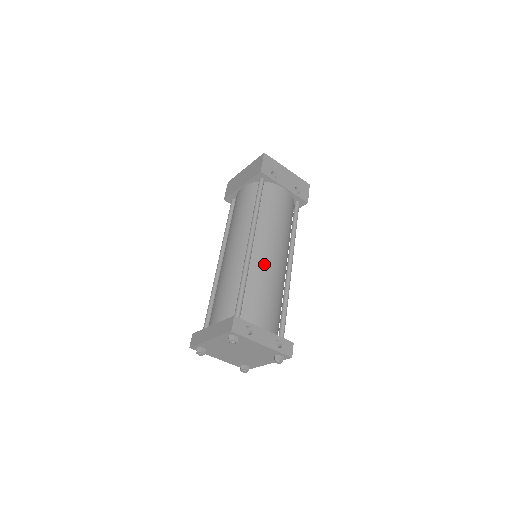
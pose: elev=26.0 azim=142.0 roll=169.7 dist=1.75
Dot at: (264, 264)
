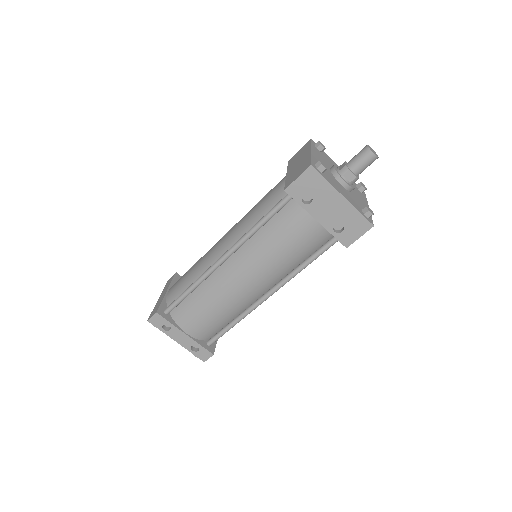
Dot at: (222, 286)
